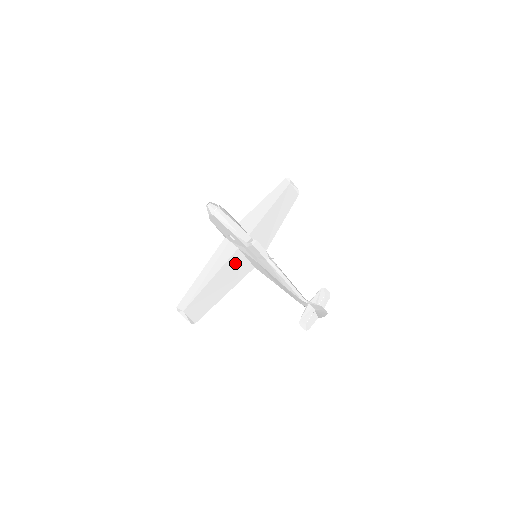
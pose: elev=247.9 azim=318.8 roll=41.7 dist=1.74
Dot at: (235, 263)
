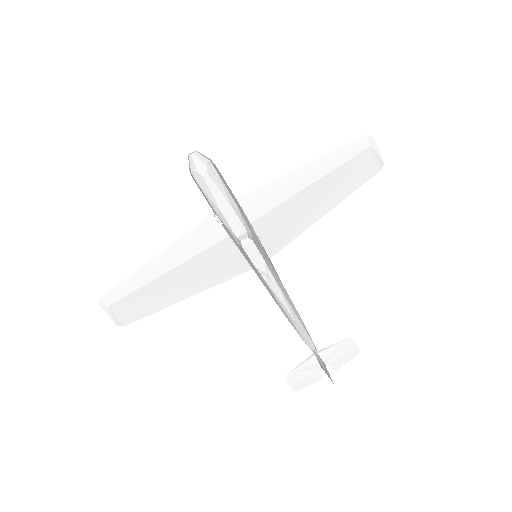
Dot at: (217, 257)
